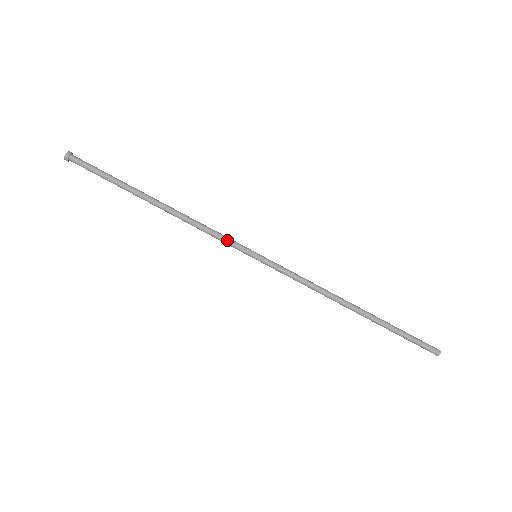
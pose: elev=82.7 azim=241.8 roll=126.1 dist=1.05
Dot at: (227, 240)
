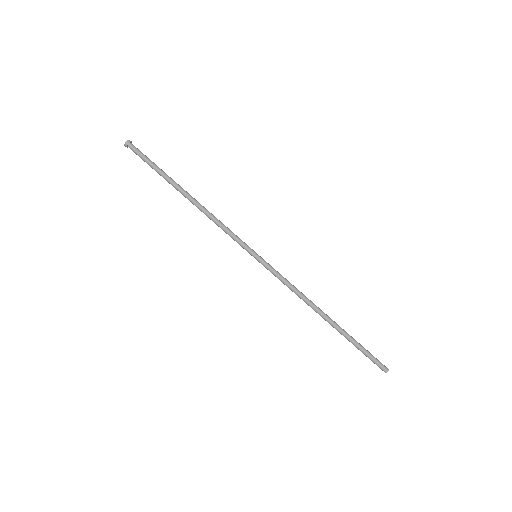
Dot at: (237, 237)
